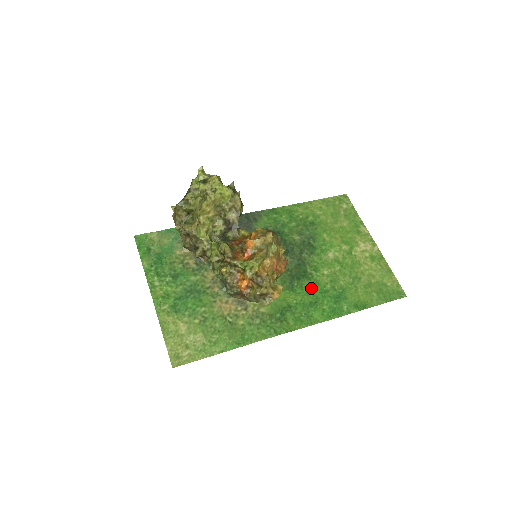
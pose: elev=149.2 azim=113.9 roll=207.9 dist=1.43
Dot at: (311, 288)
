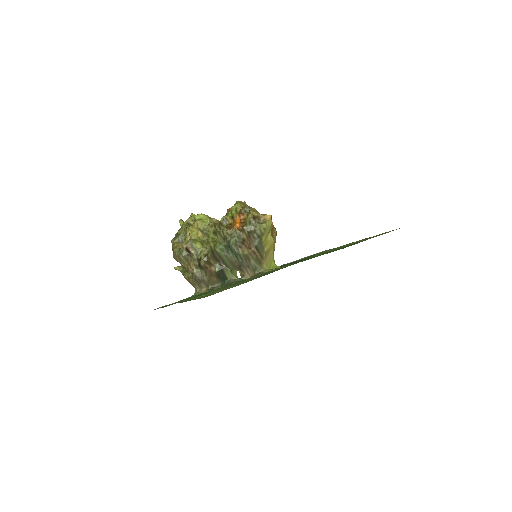
Dot at: occluded
